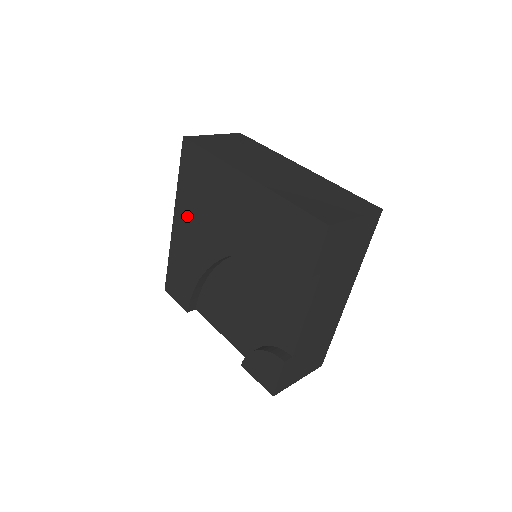
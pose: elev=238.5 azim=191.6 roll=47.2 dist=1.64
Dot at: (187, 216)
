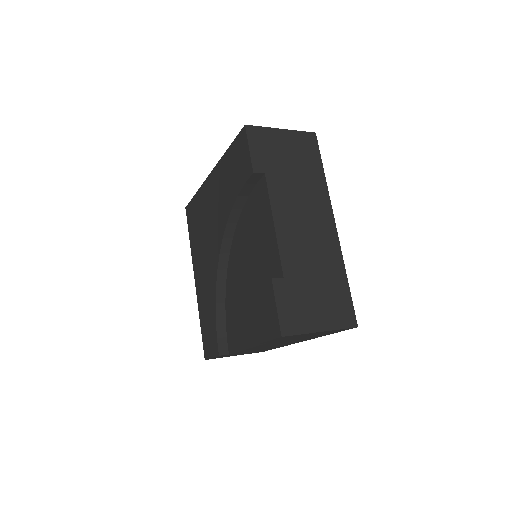
Dot at: (198, 261)
